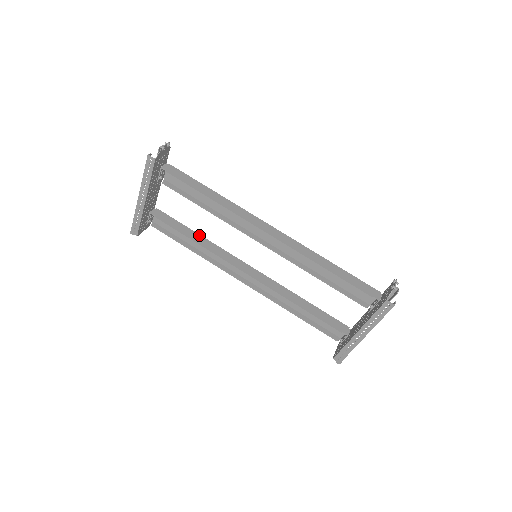
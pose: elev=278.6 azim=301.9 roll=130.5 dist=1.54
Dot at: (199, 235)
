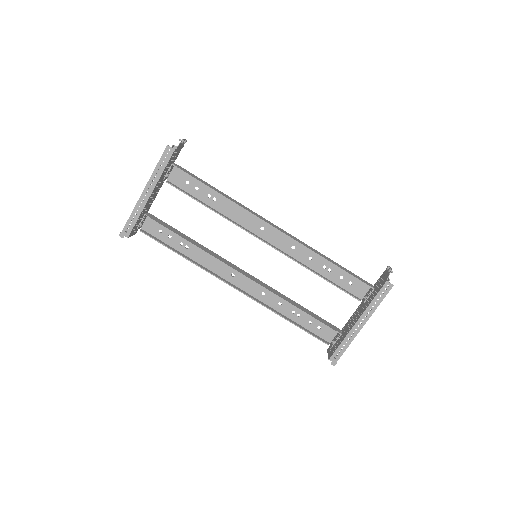
Dot at: (194, 240)
